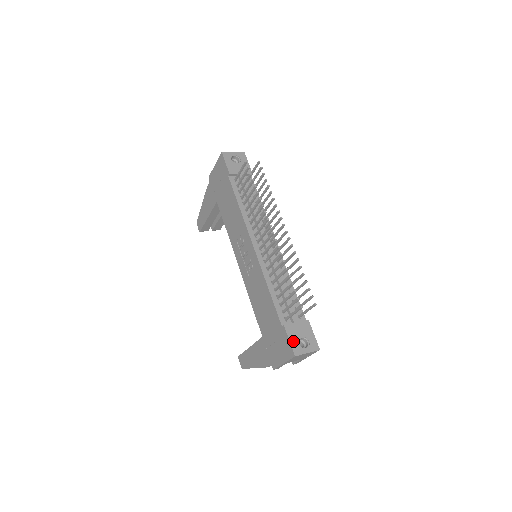
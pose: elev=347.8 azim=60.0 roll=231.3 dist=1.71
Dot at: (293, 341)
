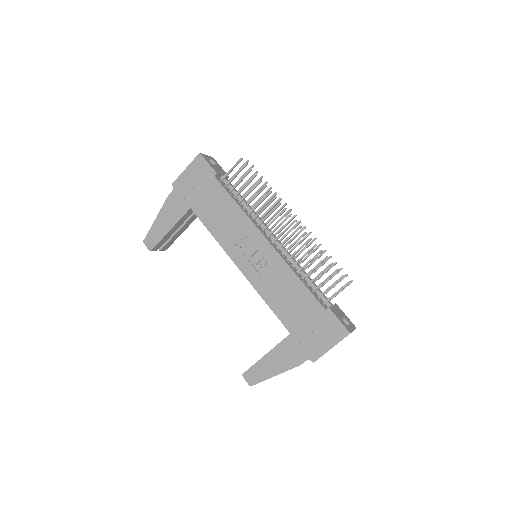
Dot at: (341, 321)
